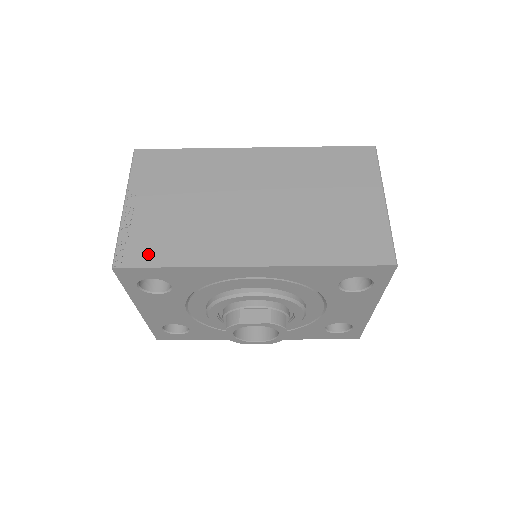
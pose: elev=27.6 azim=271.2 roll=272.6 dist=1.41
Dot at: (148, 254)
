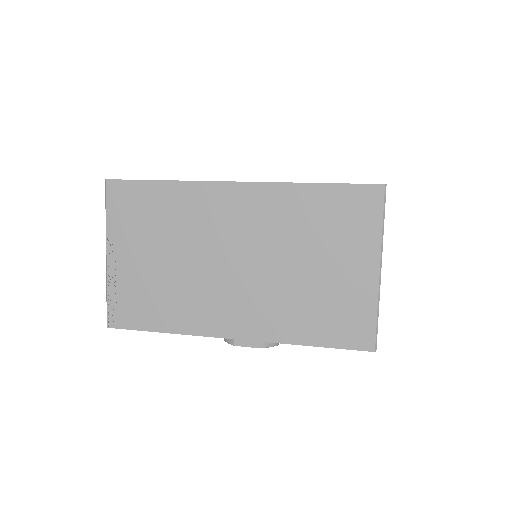
Dot at: (136, 316)
